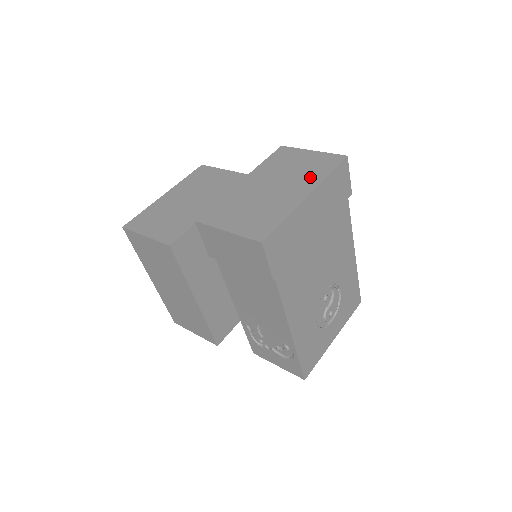
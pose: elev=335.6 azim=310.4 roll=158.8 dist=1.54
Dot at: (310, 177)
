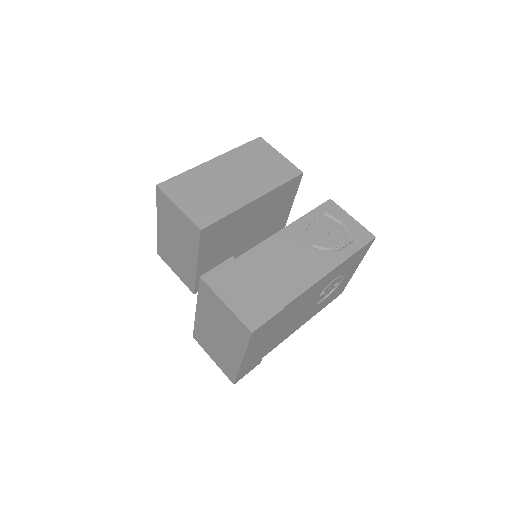
Dot at: (236, 342)
